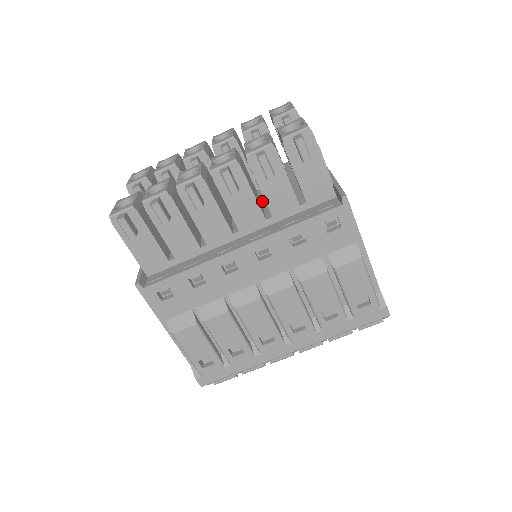
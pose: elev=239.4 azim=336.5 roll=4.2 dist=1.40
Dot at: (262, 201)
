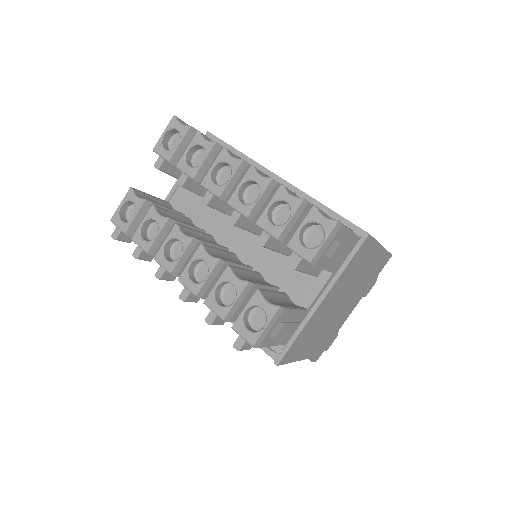
Dot at: (256, 264)
